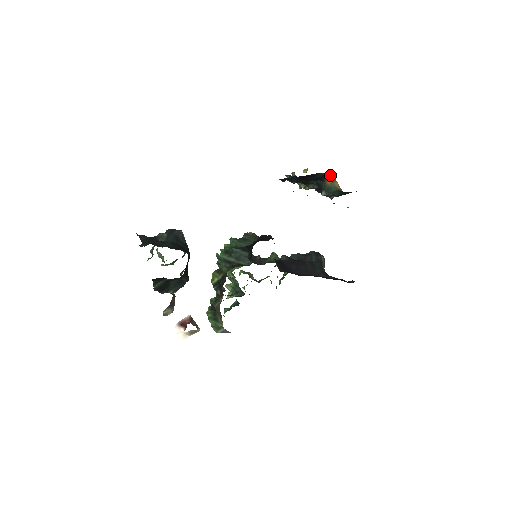
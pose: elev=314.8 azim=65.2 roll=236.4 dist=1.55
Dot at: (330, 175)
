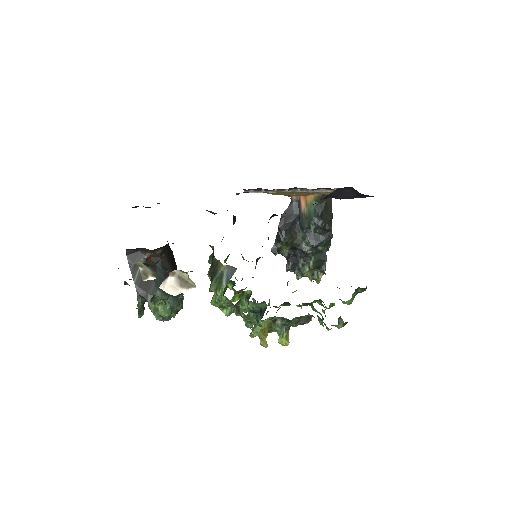
Dot at: (300, 200)
